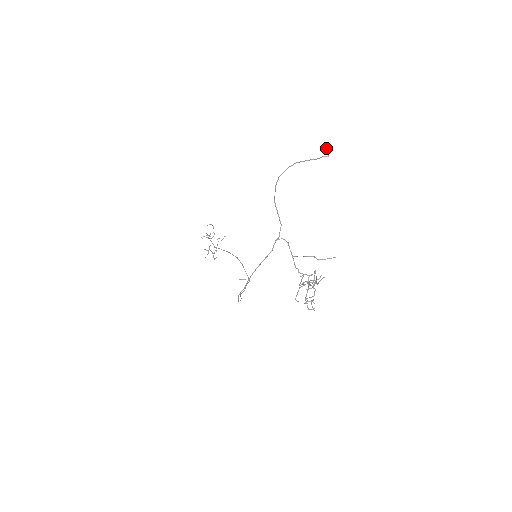
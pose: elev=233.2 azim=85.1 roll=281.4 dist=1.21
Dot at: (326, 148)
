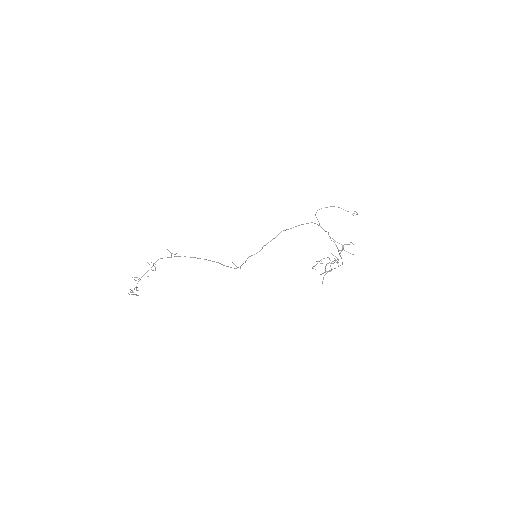
Dot at: occluded
